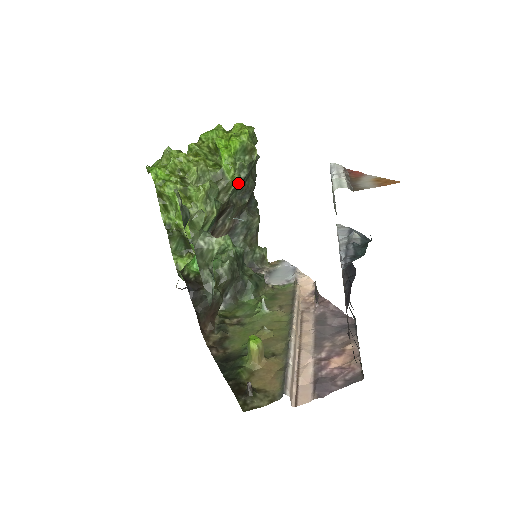
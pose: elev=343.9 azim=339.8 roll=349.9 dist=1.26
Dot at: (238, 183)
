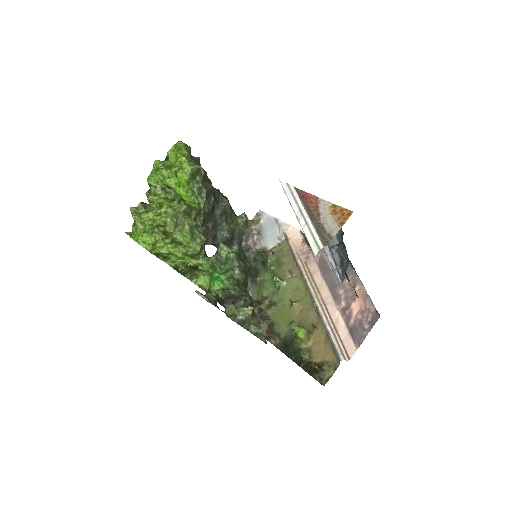
Dot at: (204, 203)
